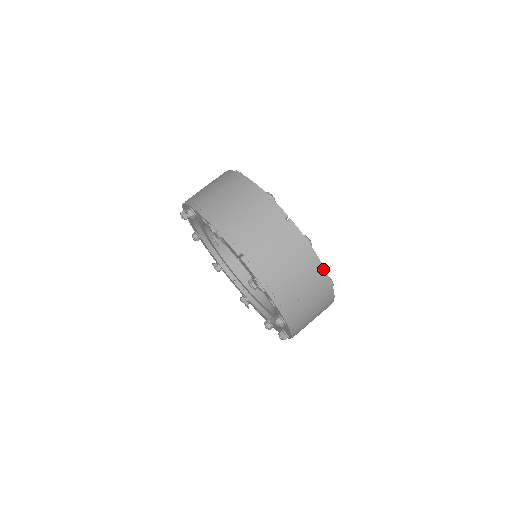
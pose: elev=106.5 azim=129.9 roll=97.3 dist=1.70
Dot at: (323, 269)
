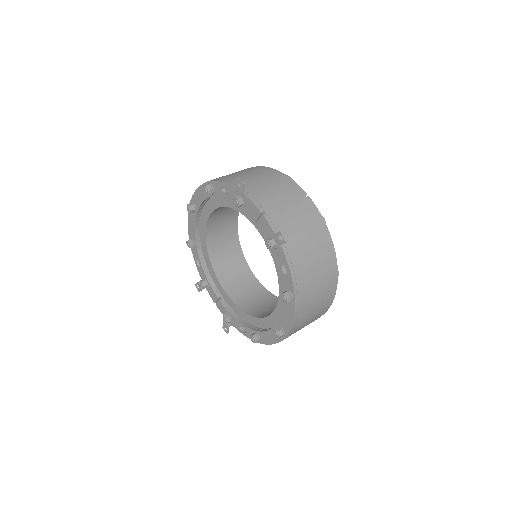
Dot at: (333, 250)
